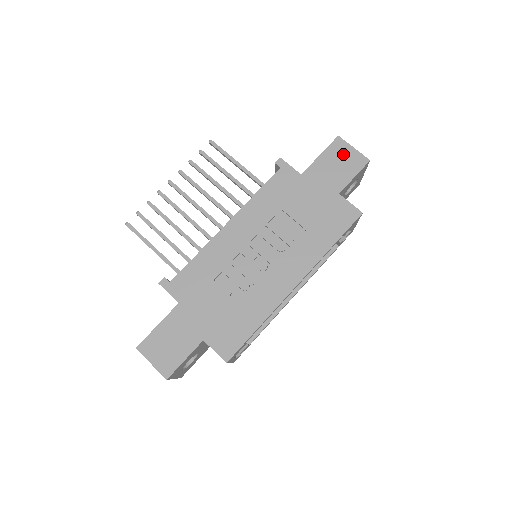
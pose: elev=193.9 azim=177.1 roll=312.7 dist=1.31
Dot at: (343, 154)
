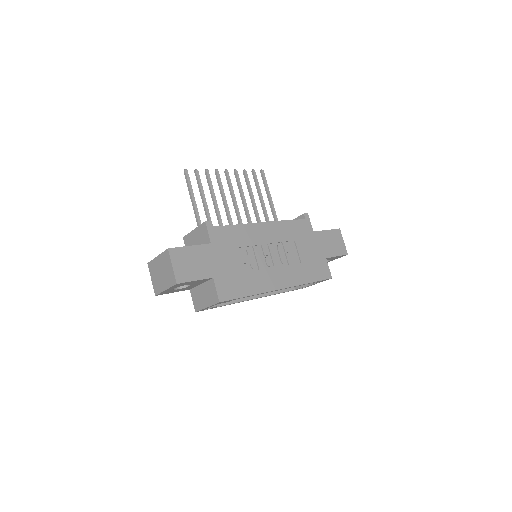
Dot at: (338, 240)
